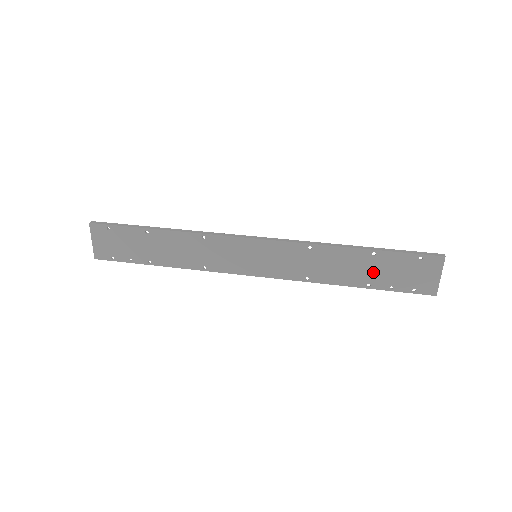
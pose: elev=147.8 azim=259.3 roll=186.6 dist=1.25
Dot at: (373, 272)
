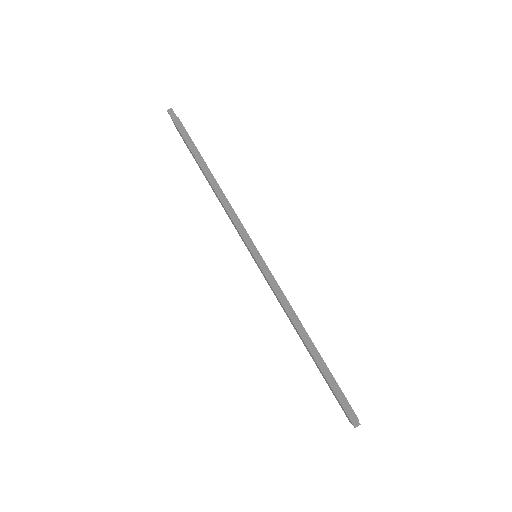
Dot at: occluded
